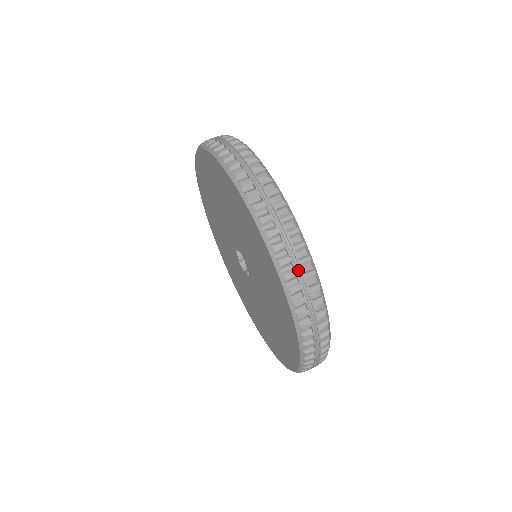
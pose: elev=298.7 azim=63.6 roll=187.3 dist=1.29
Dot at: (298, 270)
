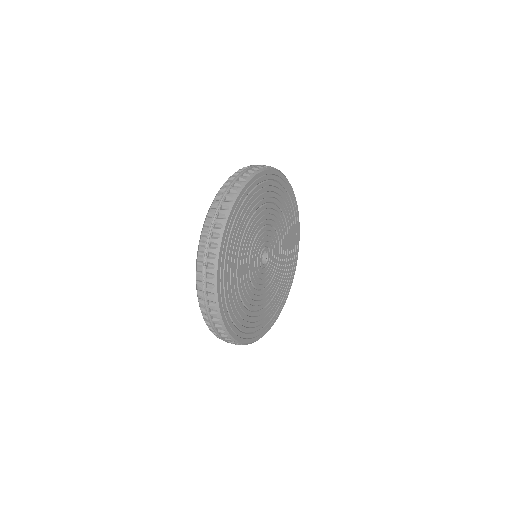
Dot at: (230, 188)
